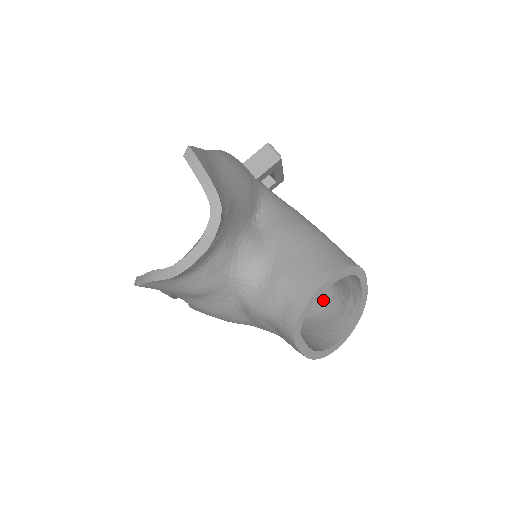
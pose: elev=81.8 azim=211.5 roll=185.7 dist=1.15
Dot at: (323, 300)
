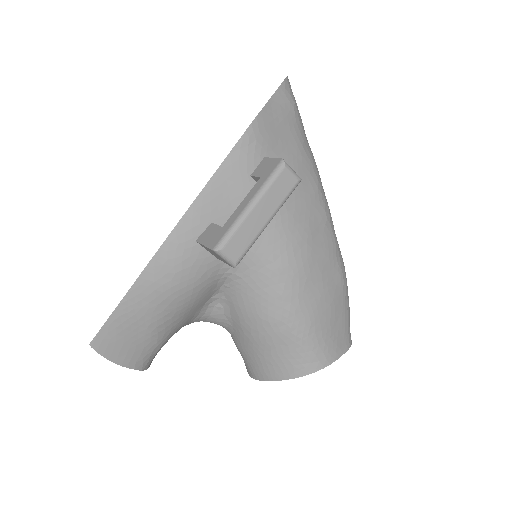
Dot at: occluded
